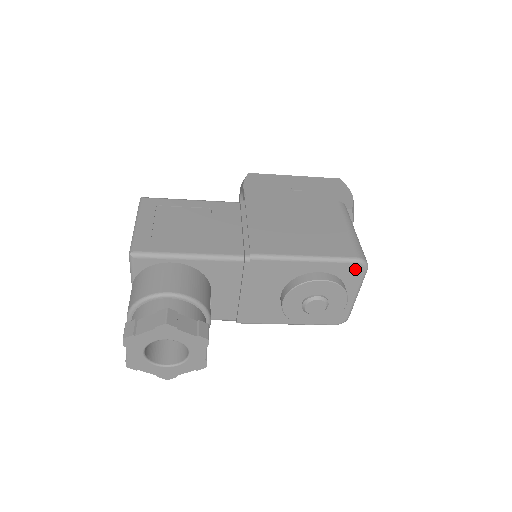
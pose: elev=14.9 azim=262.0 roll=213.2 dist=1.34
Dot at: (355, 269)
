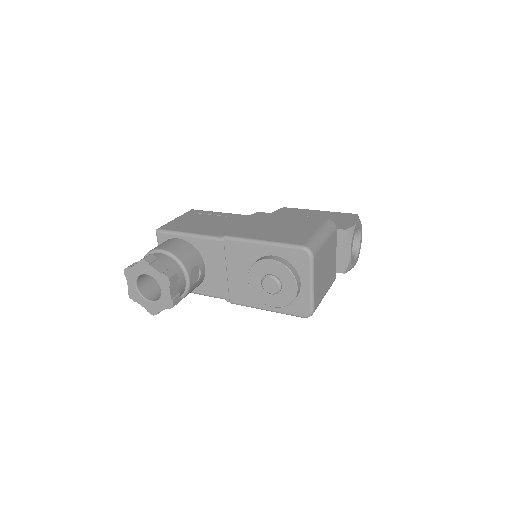
Dot at: (301, 256)
